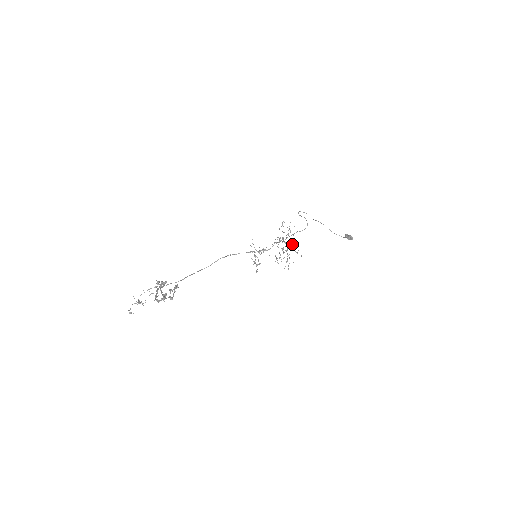
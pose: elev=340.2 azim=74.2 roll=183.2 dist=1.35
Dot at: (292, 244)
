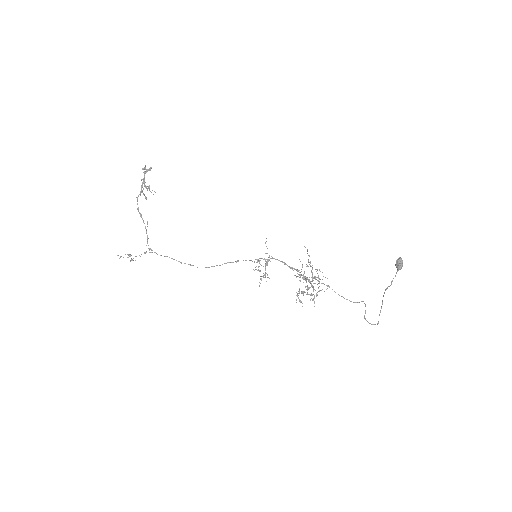
Dot at: occluded
